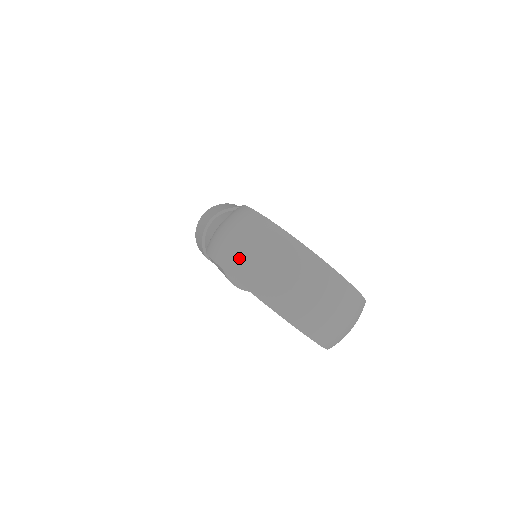
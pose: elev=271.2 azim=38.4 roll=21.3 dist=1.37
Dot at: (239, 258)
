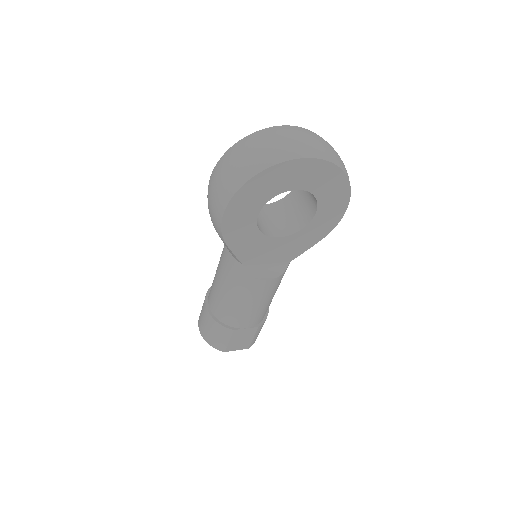
Dot at: (239, 170)
